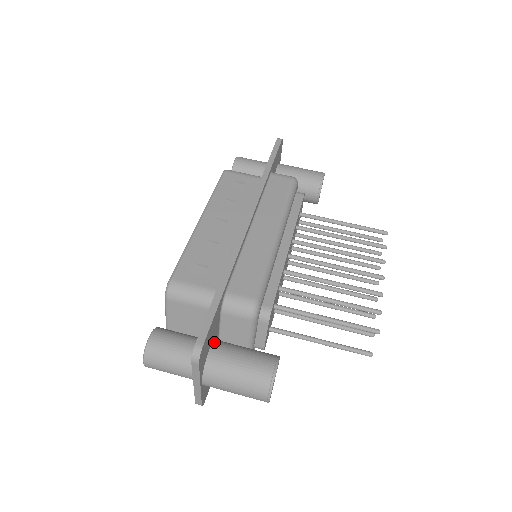
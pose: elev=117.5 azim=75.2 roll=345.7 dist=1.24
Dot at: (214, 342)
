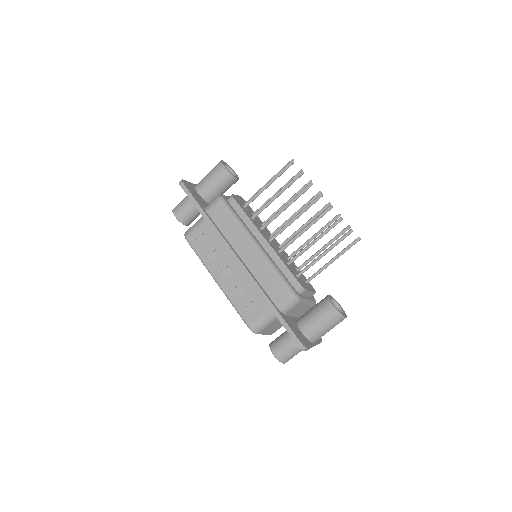
Dot at: (298, 326)
